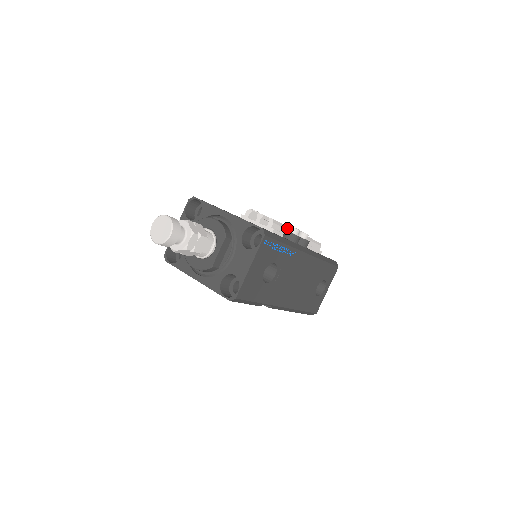
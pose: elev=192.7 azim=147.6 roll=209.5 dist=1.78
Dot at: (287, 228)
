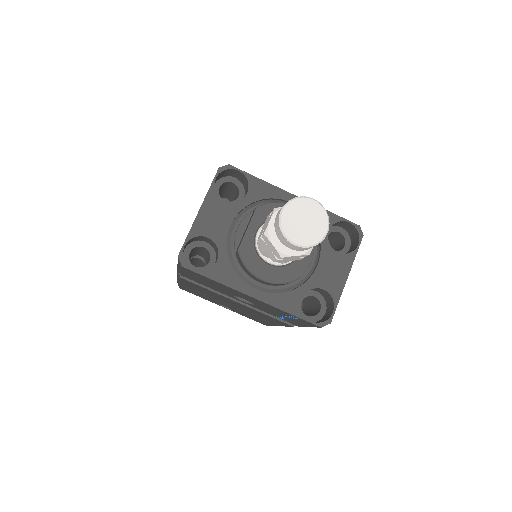
Dot at: occluded
